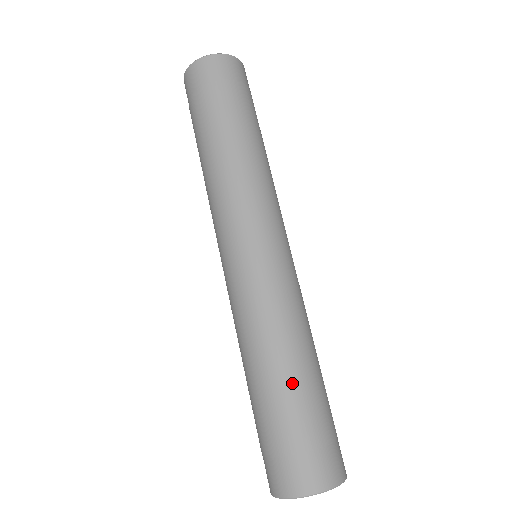
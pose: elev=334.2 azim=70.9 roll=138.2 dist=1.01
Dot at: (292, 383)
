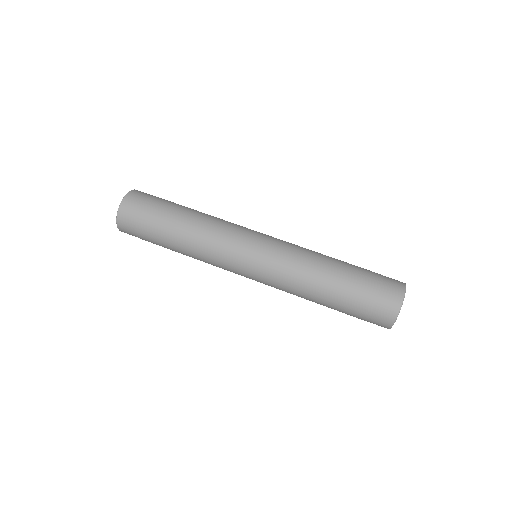
Dot at: (342, 273)
